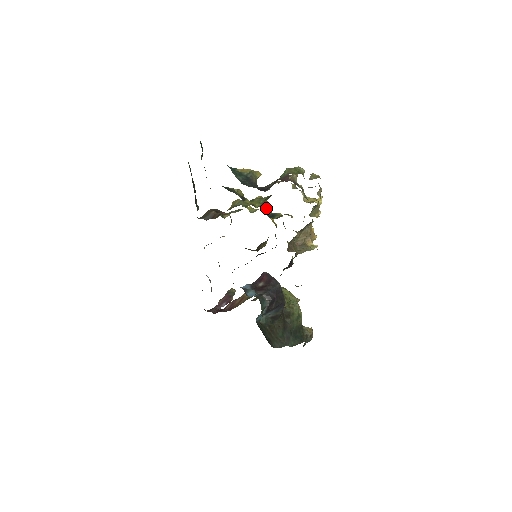
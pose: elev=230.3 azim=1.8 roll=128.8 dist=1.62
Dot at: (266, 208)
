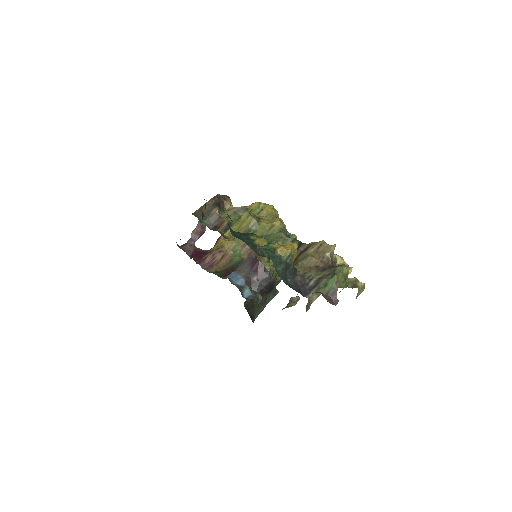
Dot at: occluded
